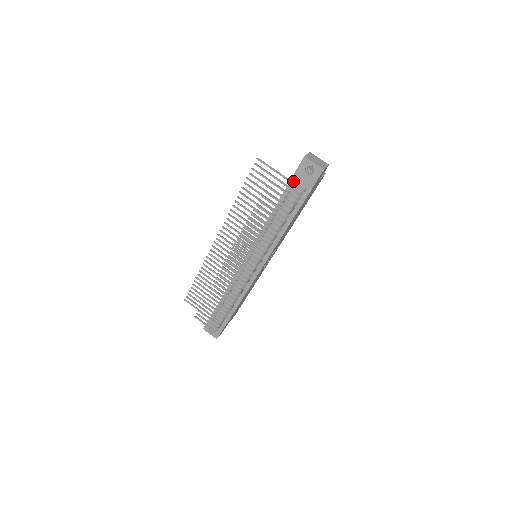
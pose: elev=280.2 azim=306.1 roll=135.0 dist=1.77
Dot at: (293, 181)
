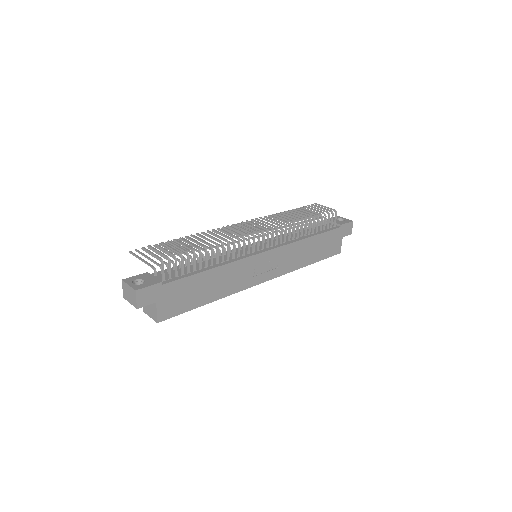
Dot at: (326, 219)
